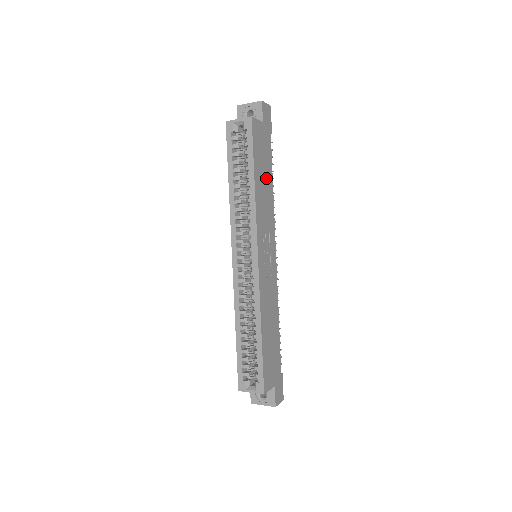
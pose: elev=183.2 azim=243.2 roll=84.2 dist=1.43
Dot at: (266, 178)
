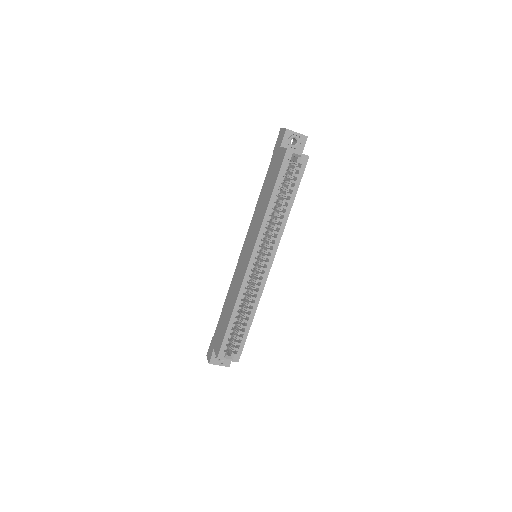
Dot at: occluded
